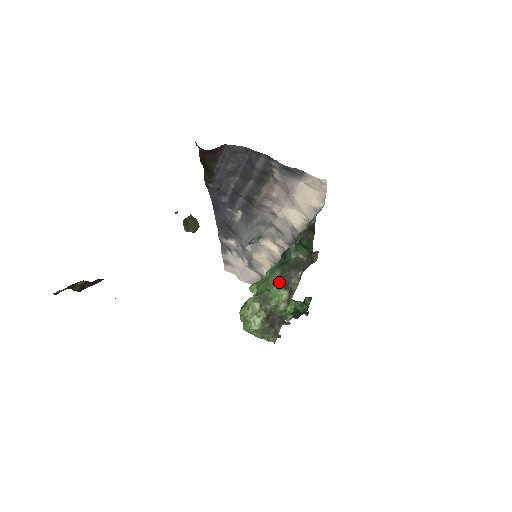
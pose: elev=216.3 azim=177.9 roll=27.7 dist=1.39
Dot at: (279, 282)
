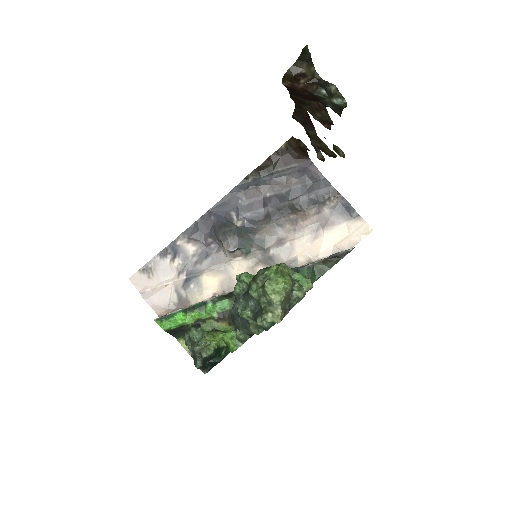
Dot at: (302, 274)
